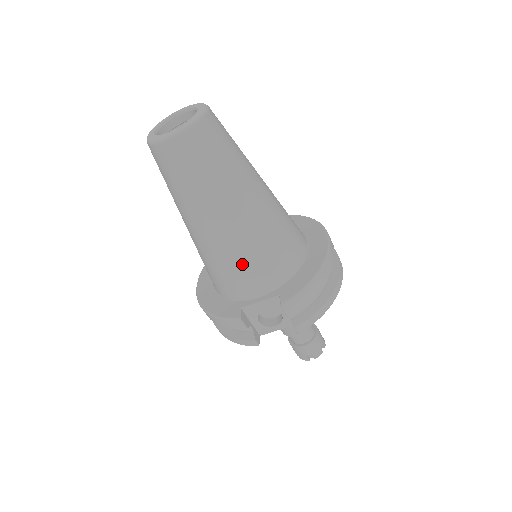
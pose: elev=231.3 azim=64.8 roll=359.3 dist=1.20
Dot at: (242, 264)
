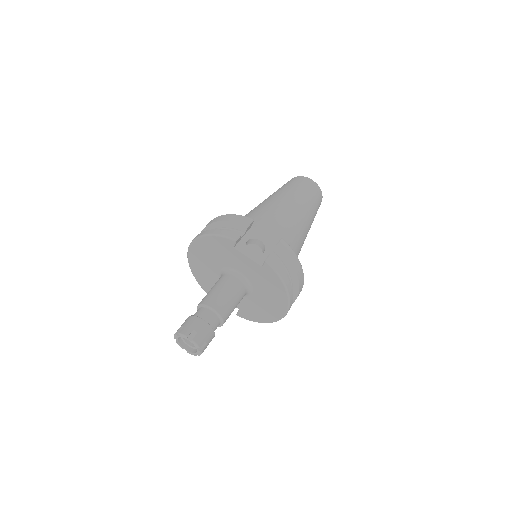
Dot at: (277, 222)
